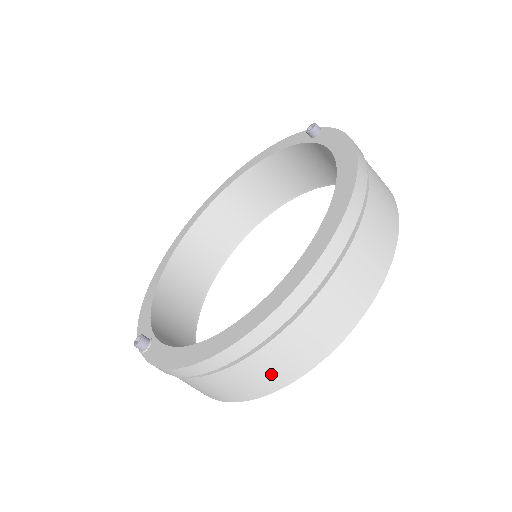
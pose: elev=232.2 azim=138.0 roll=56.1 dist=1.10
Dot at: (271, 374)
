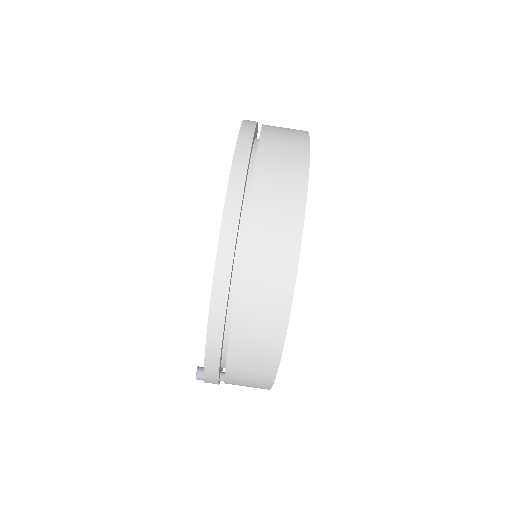
Dot at: (268, 301)
